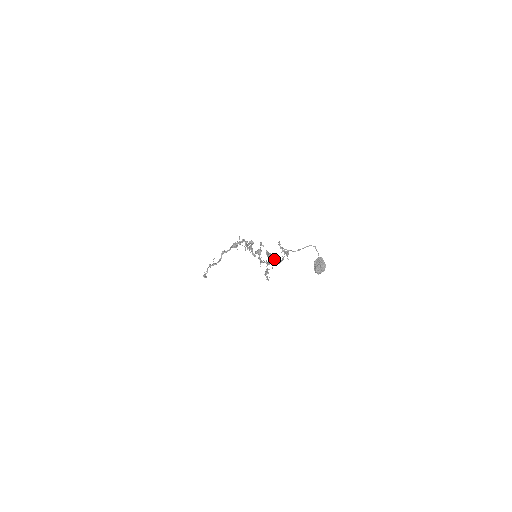
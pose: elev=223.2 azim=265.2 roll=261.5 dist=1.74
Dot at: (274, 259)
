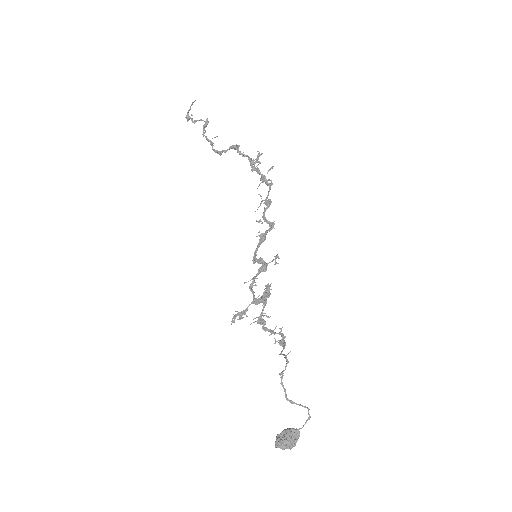
Dot at: (265, 313)
